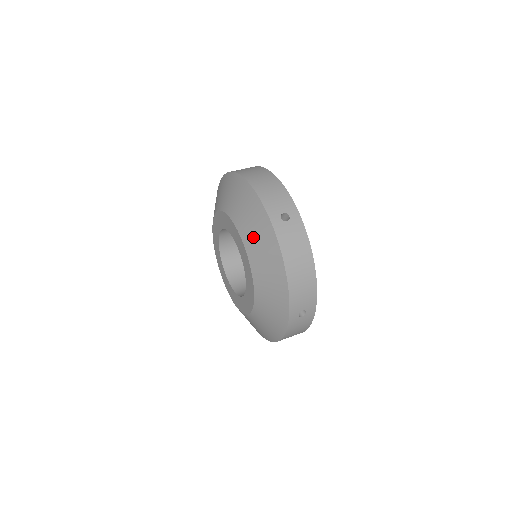
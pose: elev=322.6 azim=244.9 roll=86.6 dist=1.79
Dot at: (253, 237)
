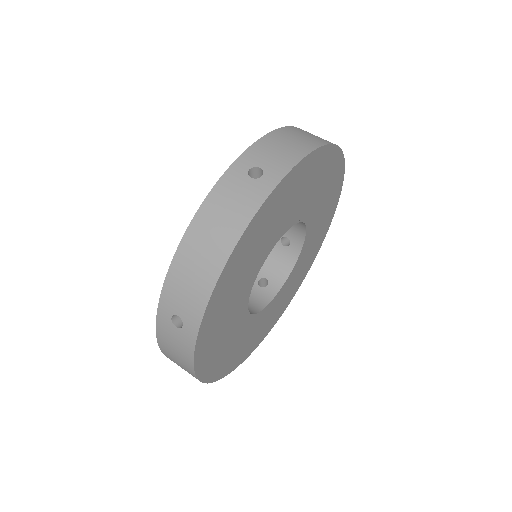
Dot at: occluded
